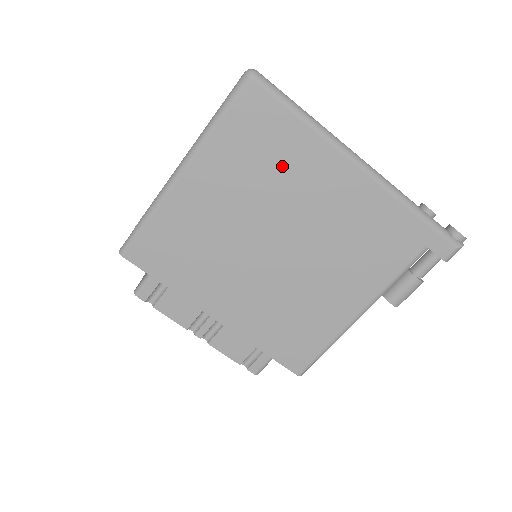
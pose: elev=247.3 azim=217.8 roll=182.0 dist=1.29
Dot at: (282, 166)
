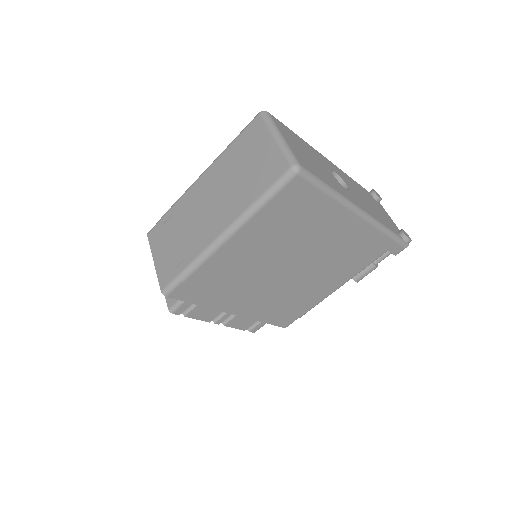
Dot at: (306, 225)
